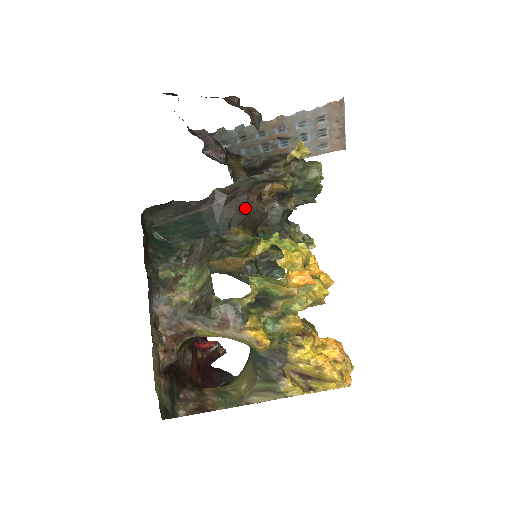
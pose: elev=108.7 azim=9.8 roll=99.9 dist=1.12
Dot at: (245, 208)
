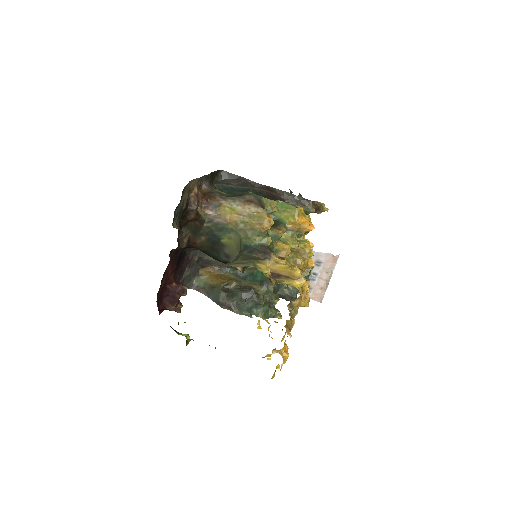
Dot at: occluded
